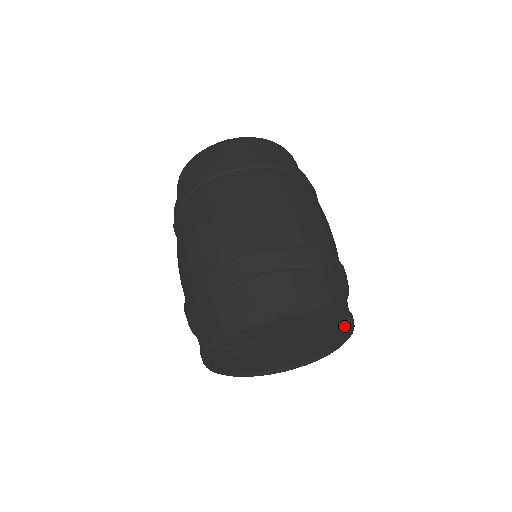
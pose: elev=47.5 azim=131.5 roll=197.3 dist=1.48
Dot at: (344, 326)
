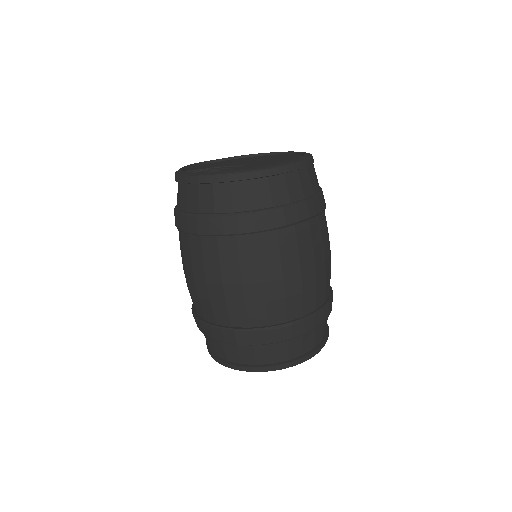
Dot at: occluded
